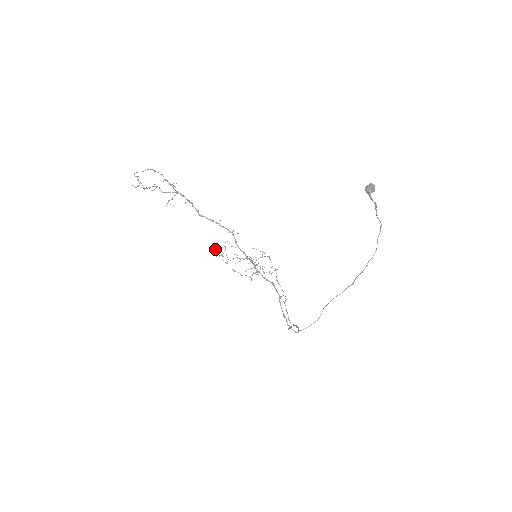
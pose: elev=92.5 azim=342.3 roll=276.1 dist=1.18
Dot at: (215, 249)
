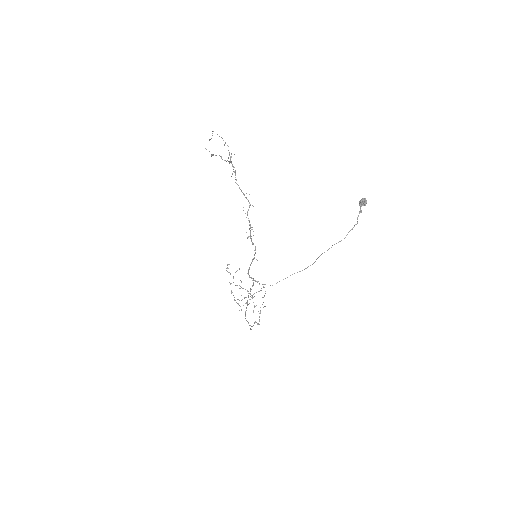
Dot at: (229, 264)
